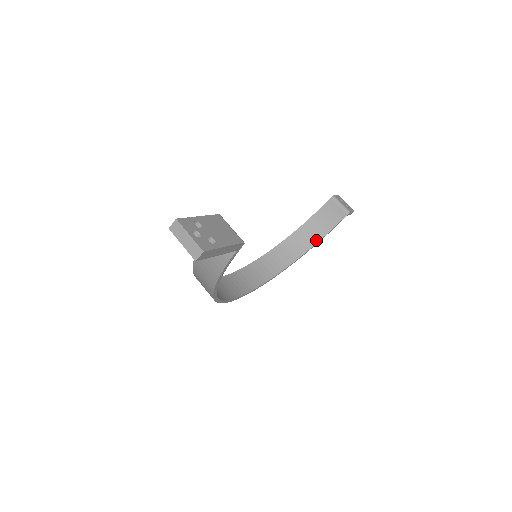
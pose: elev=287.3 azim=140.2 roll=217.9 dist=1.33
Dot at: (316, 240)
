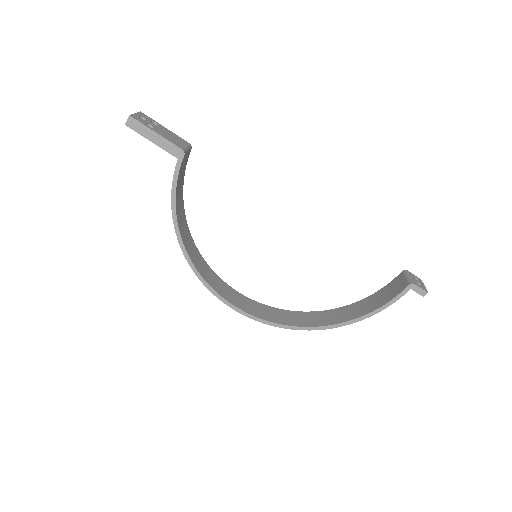
Dot at: (367, 312)
